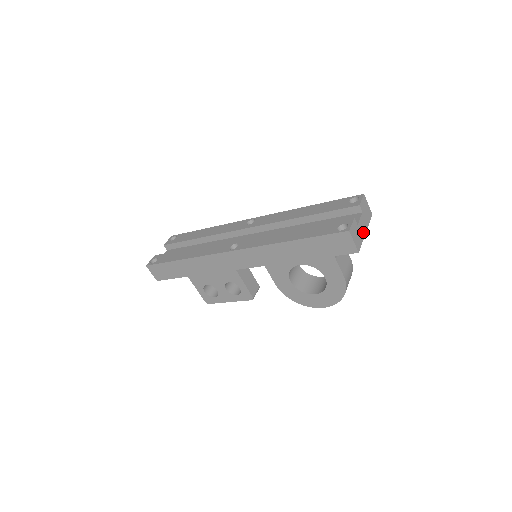
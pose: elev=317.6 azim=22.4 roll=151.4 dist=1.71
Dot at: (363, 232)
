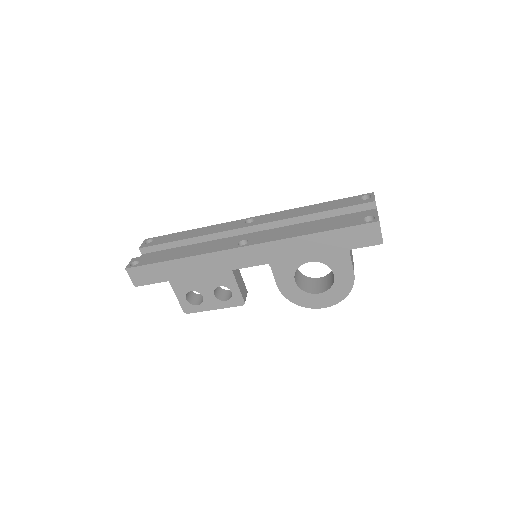
Dot at: occluded
